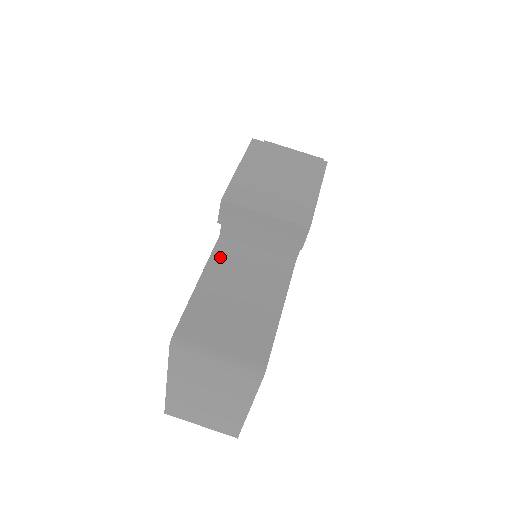
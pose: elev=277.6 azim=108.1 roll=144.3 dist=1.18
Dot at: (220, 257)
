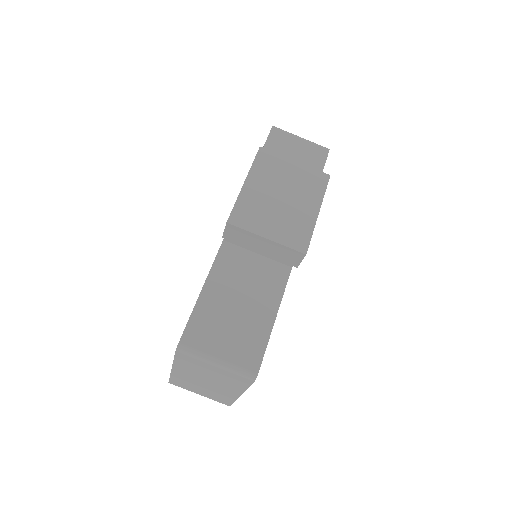
Dot at: (223, 263)
